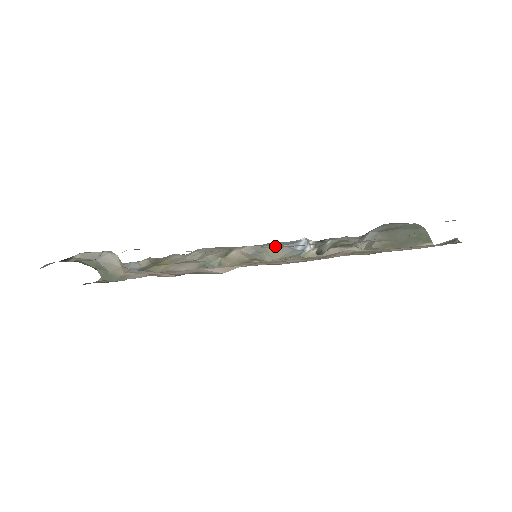
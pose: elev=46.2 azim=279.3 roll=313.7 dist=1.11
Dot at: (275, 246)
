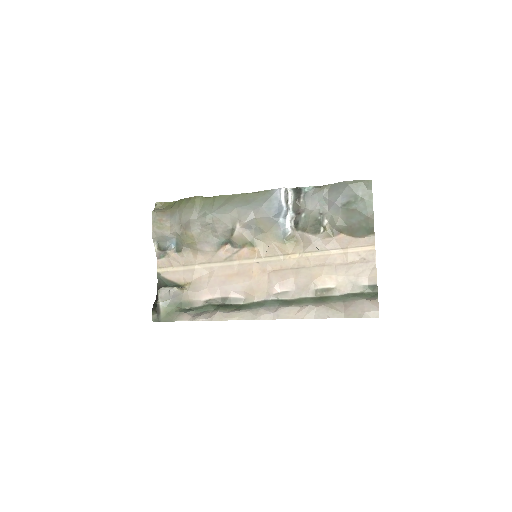
Dot at: (264, 218)
